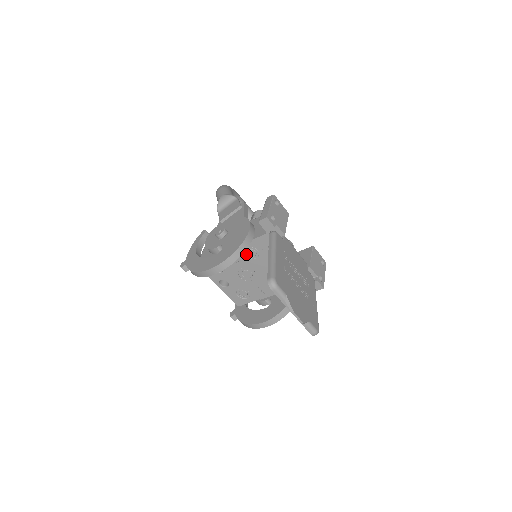
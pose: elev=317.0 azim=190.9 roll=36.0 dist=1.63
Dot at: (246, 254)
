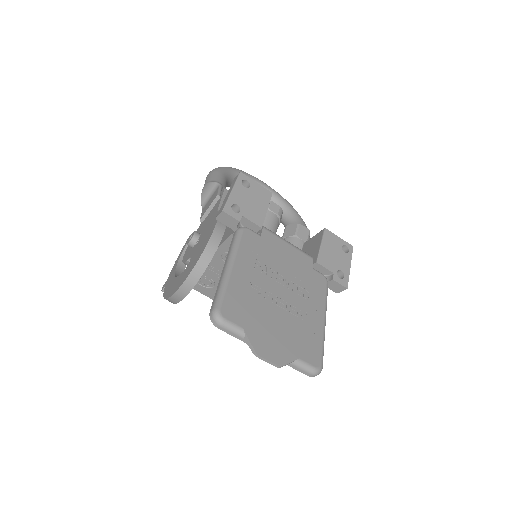
Dot at: occluded
